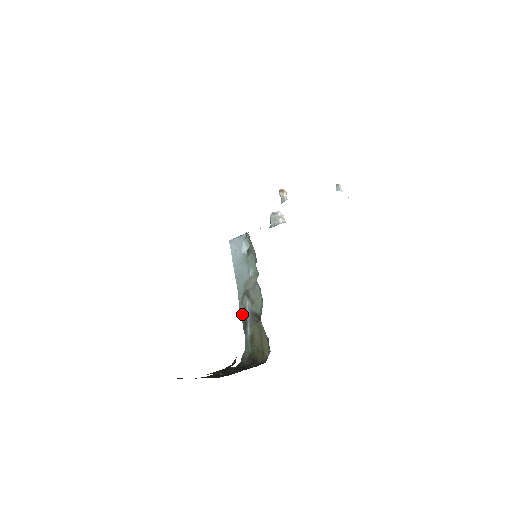
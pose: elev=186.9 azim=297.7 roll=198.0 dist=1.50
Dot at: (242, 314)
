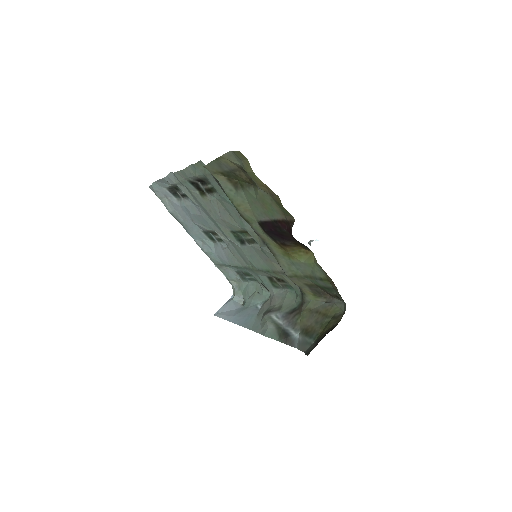
Dot at: (273, 334)
